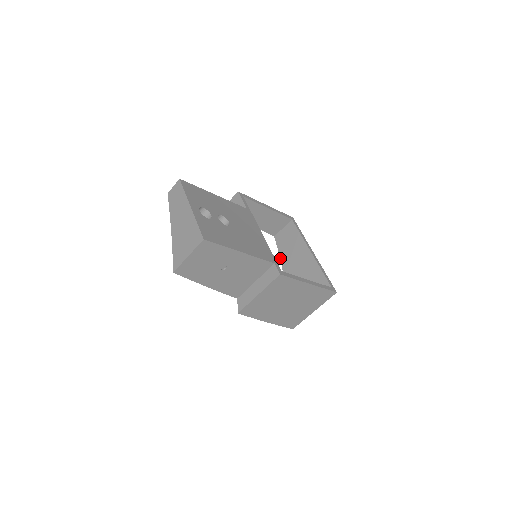
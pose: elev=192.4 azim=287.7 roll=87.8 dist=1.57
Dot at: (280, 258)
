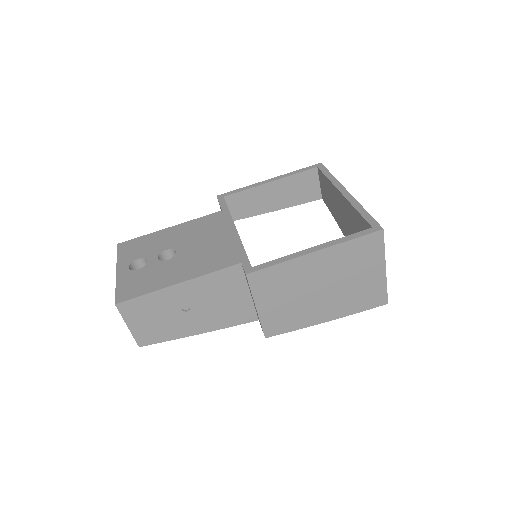
Dot at: occluded
